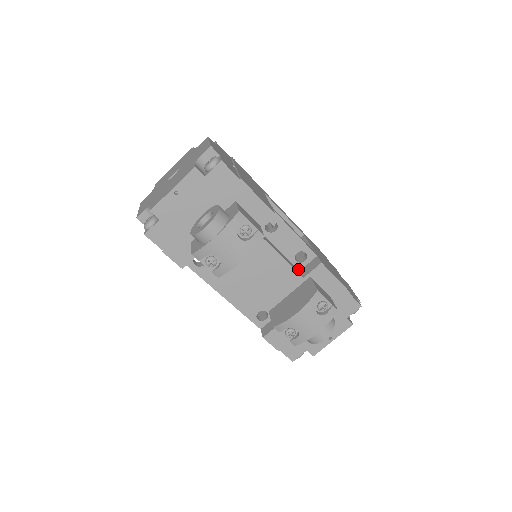
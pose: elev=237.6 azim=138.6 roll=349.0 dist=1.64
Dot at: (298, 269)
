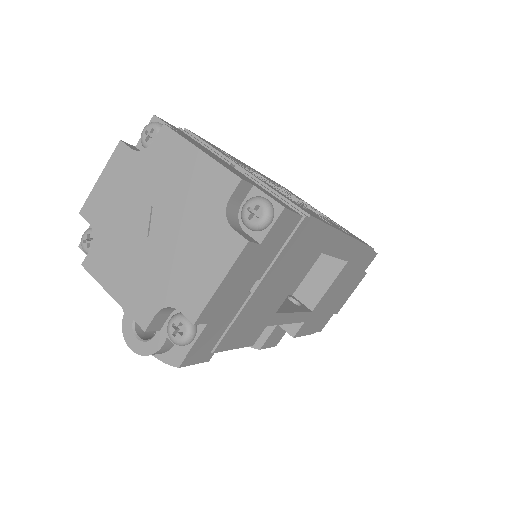
Dot at: occluded
